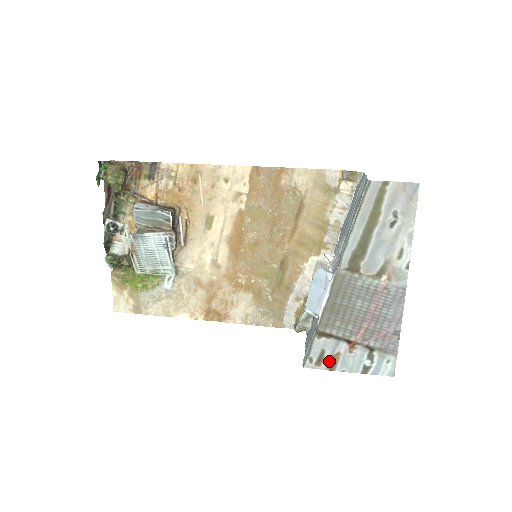
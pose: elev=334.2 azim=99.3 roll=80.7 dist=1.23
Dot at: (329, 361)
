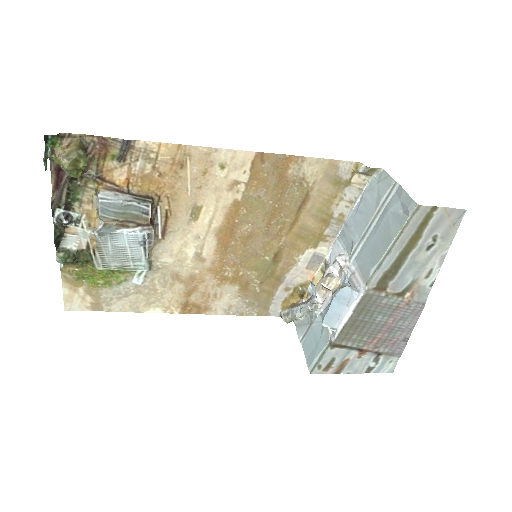
Dot at: (337, 366)
